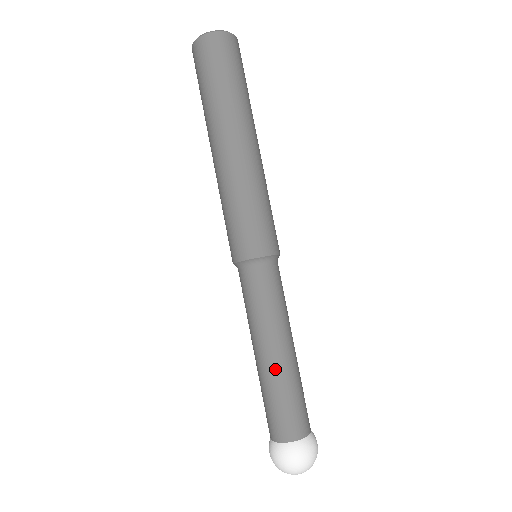
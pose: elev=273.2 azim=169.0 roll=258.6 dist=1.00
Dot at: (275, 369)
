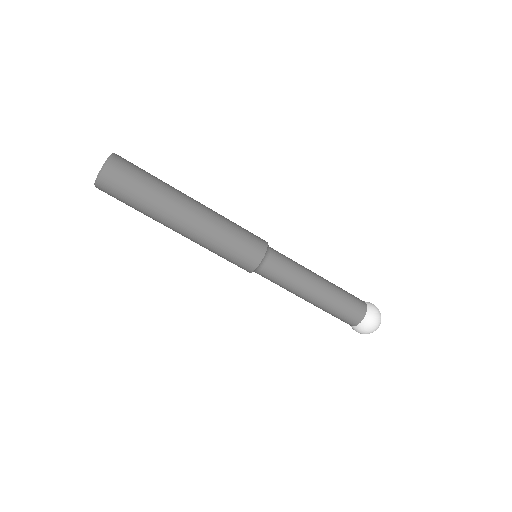
Dot at: (328, 291)
